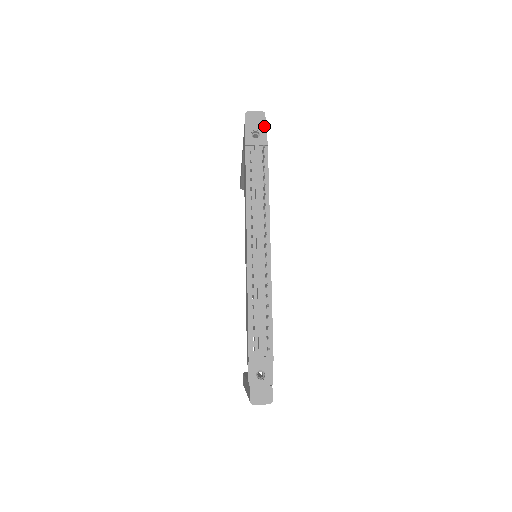
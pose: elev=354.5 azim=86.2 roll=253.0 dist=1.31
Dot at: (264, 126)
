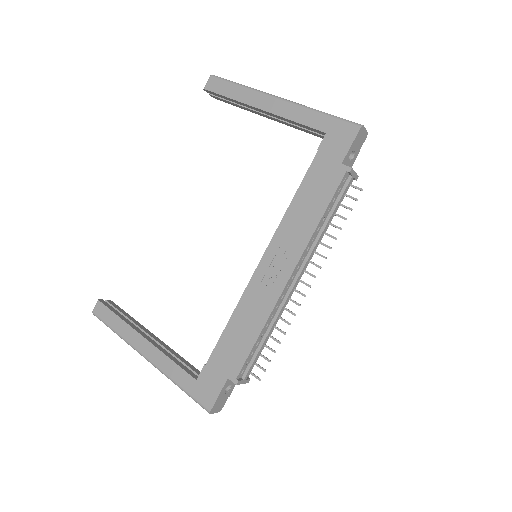
Dot at: occluded
